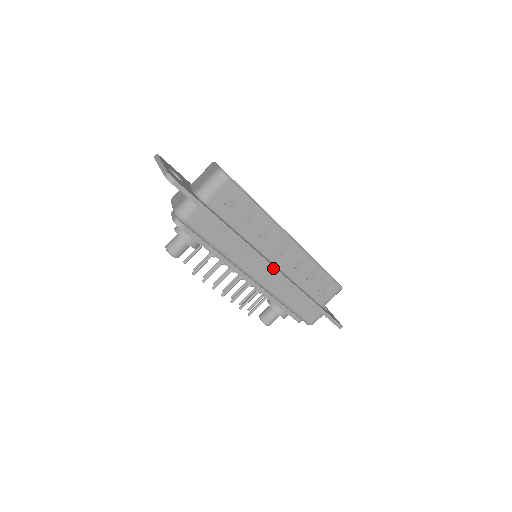
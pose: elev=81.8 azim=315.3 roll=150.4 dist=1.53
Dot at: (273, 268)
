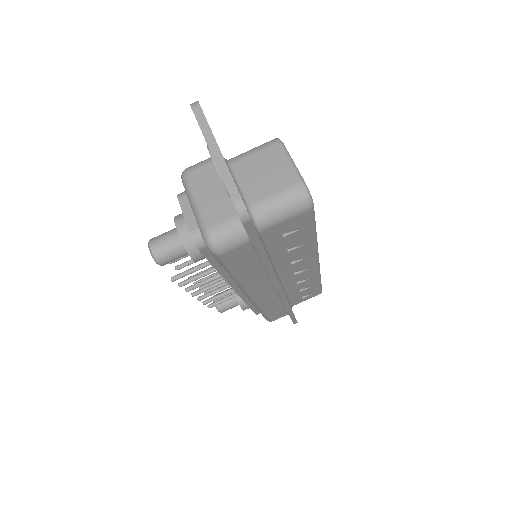
Dot at: (282, 293)
